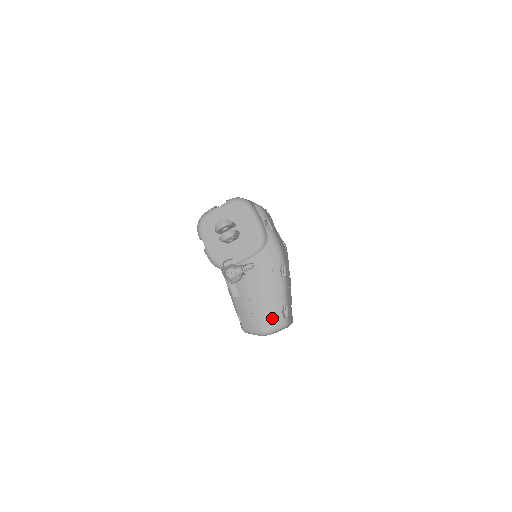
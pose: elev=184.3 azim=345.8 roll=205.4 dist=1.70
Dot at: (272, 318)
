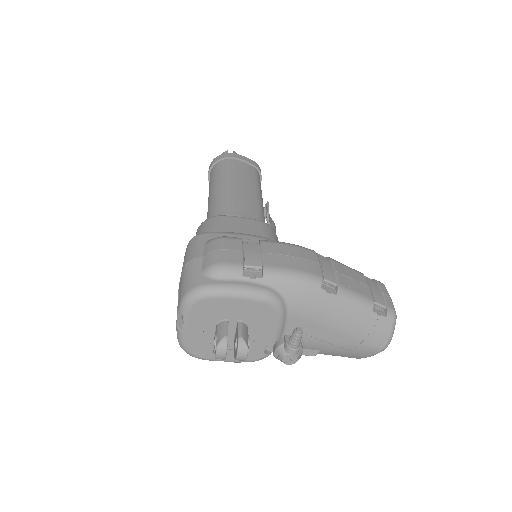
Dot at: (378, 333)
